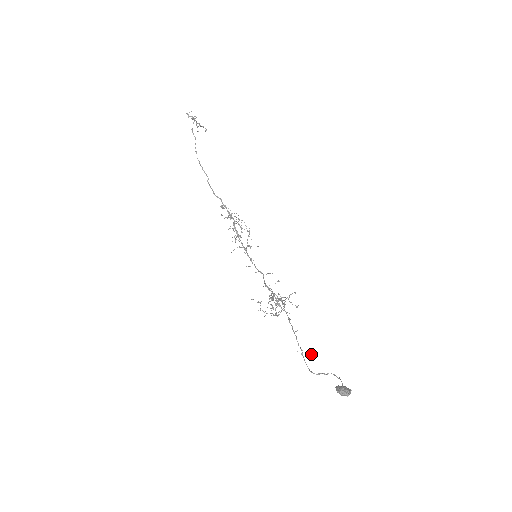
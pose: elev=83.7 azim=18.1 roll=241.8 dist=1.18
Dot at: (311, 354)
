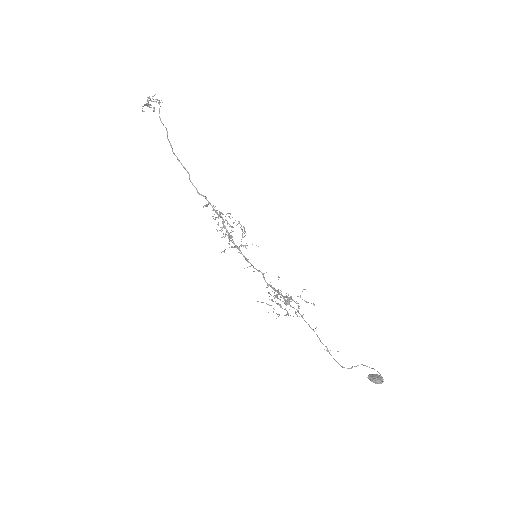
Dot at: occluded
